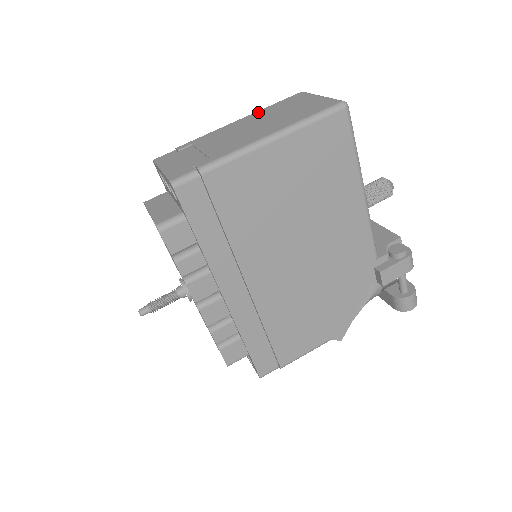
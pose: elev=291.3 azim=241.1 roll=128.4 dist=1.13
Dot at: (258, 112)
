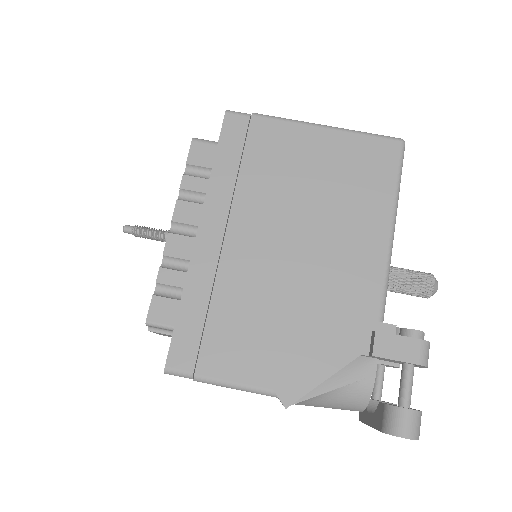
Dot at: occluded
